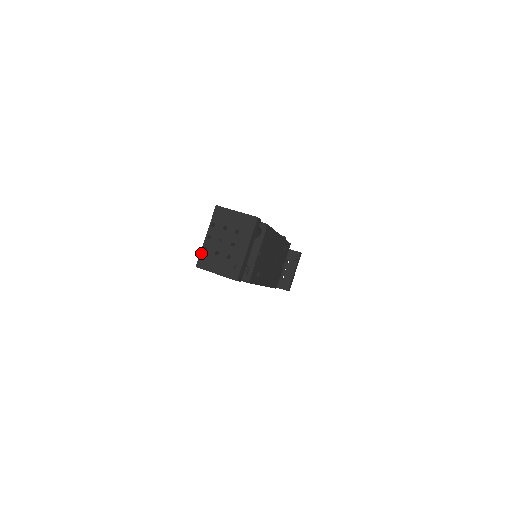
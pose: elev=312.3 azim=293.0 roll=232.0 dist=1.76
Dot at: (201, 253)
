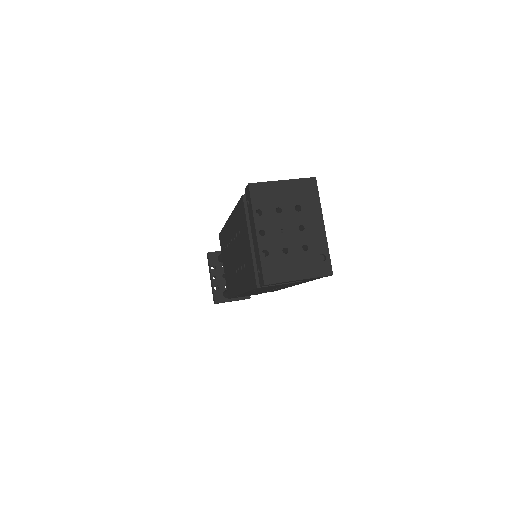
Dot at: (262, 261)
